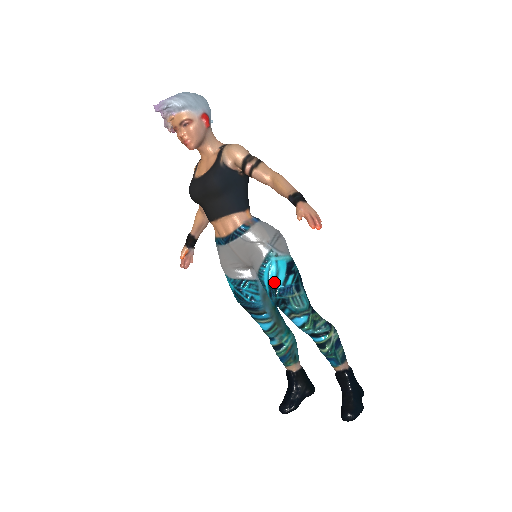
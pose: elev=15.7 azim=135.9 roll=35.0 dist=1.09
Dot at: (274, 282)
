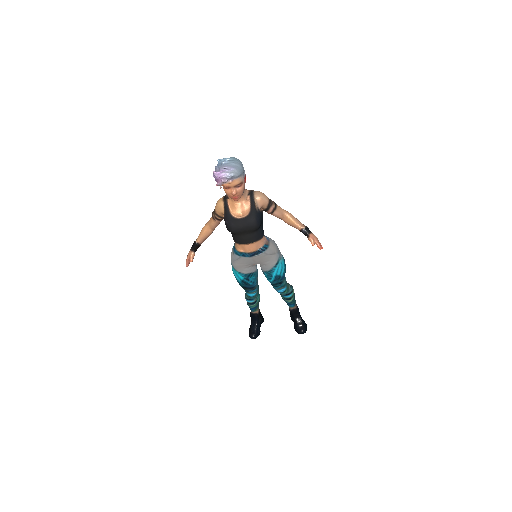
Dot at: (279, 274)
